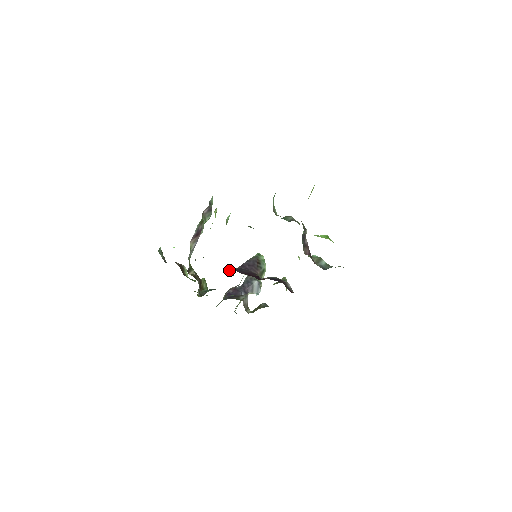
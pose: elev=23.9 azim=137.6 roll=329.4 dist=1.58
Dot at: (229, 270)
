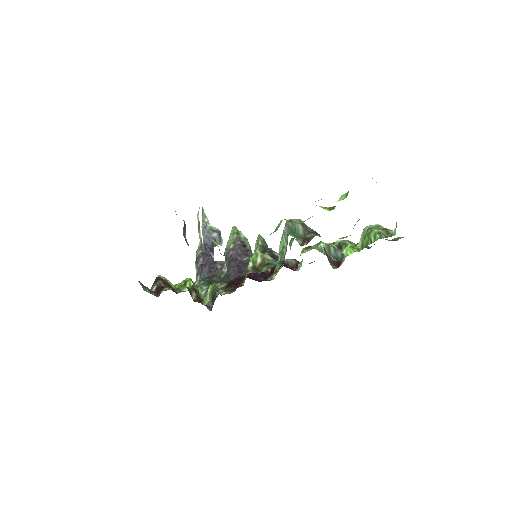
Dot at: (232, 278)
